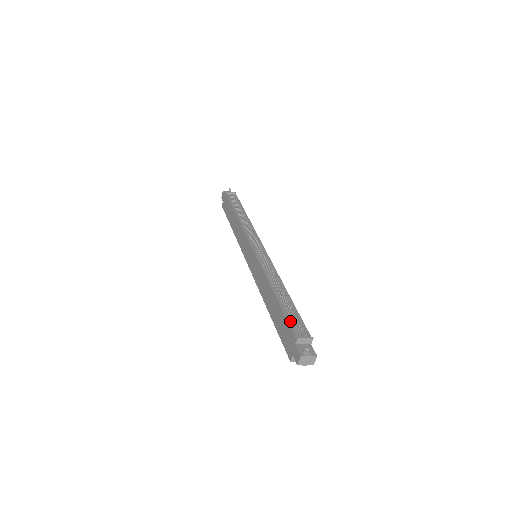
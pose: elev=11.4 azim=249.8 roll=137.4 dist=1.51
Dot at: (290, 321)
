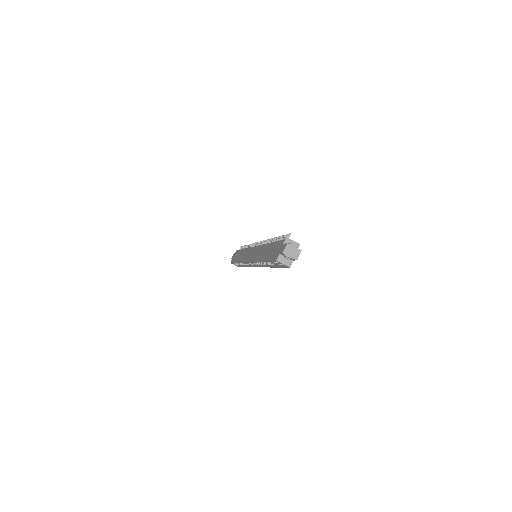
Dot at: occluded
